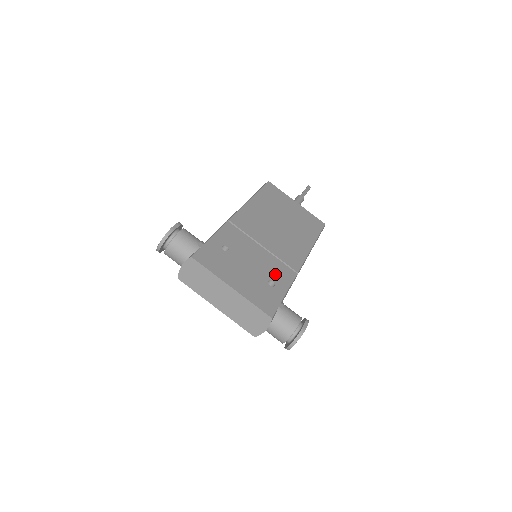
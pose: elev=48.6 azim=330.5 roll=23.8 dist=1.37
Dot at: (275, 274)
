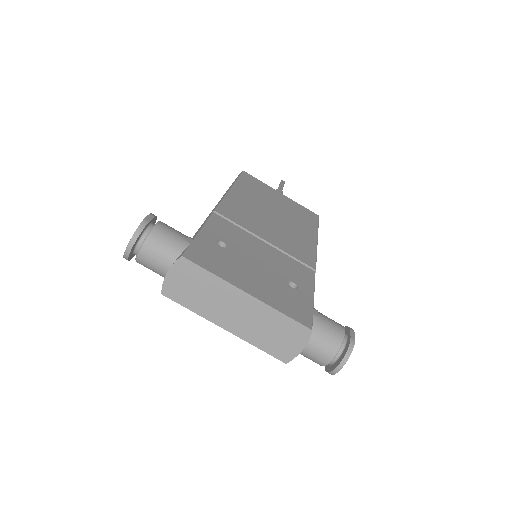
Dot at: (292, 273)
